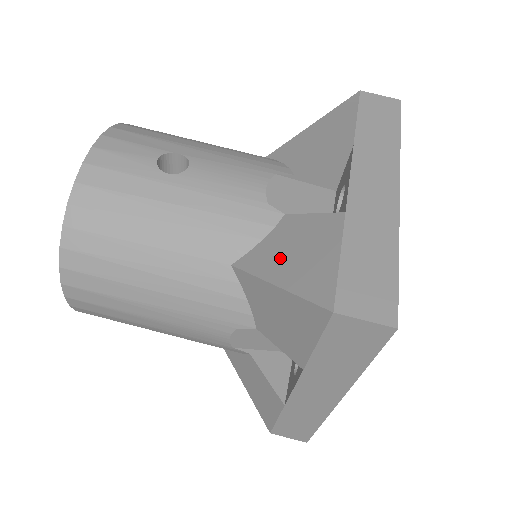
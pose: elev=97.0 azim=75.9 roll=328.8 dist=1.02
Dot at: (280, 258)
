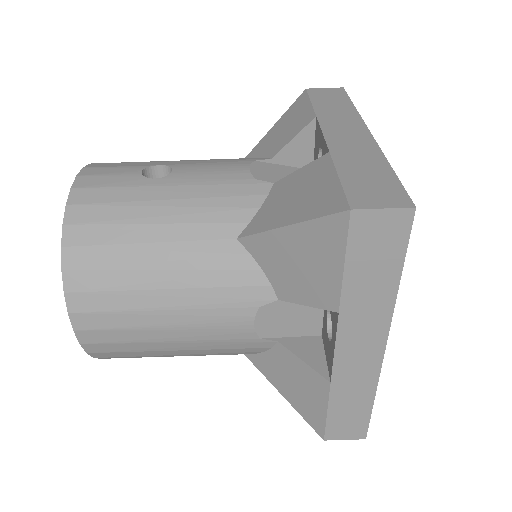
Dot at: (282, 208)
